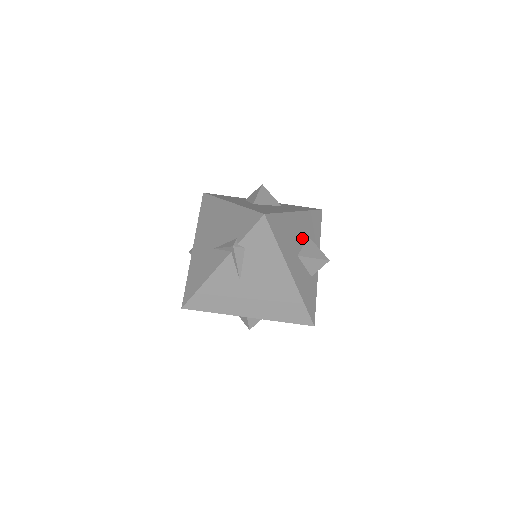
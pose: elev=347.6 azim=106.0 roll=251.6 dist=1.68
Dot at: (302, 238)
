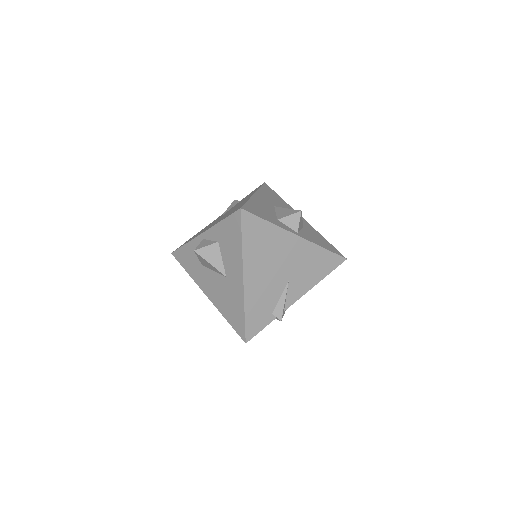
Dot at: occluded
